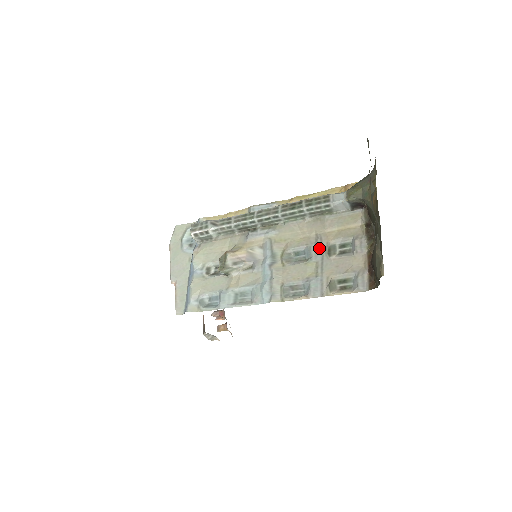
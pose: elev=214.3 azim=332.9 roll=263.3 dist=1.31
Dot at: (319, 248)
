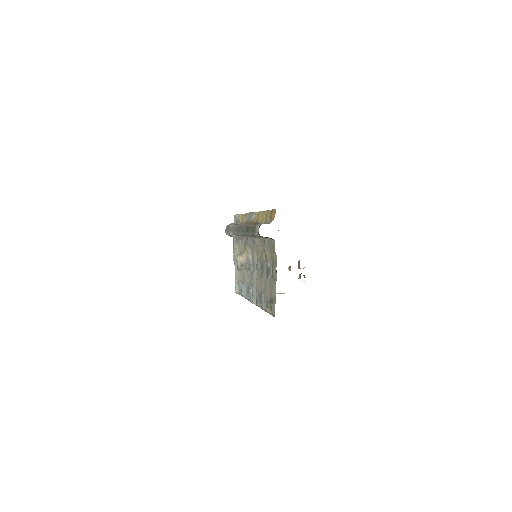
Dot at: (265, 267)
